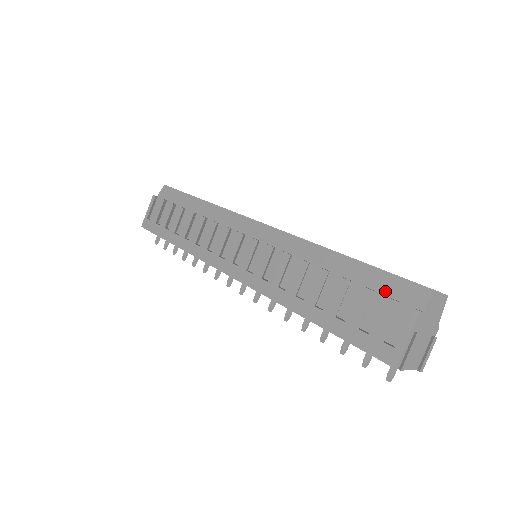
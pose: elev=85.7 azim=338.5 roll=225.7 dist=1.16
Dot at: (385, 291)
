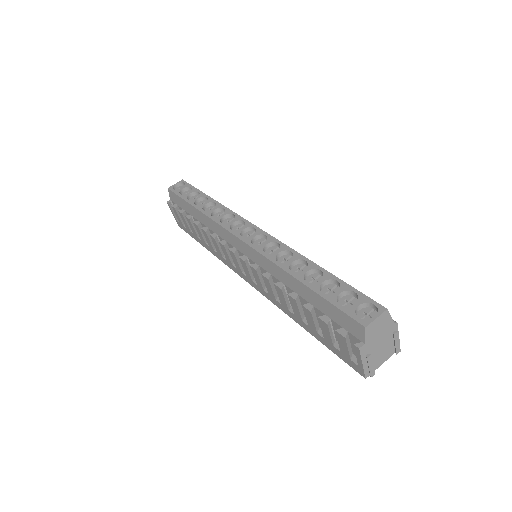
Dot at: (336, 320)
